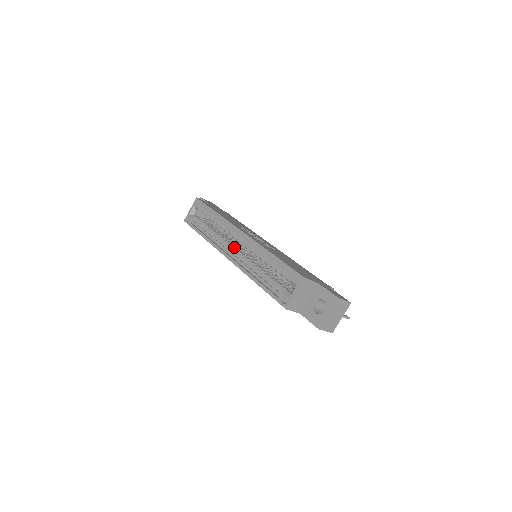
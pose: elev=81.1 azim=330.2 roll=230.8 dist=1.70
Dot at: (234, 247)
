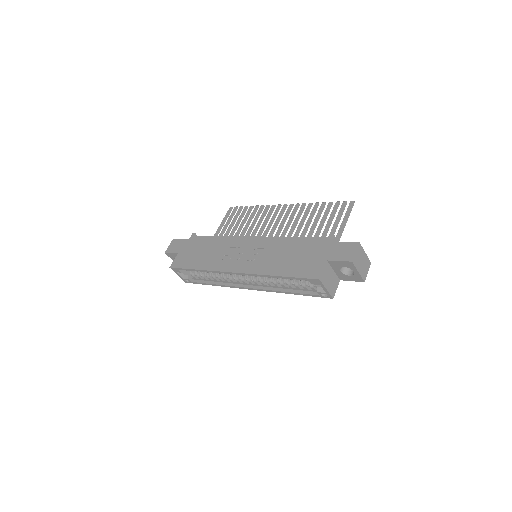
Dot at: (242, 279)
